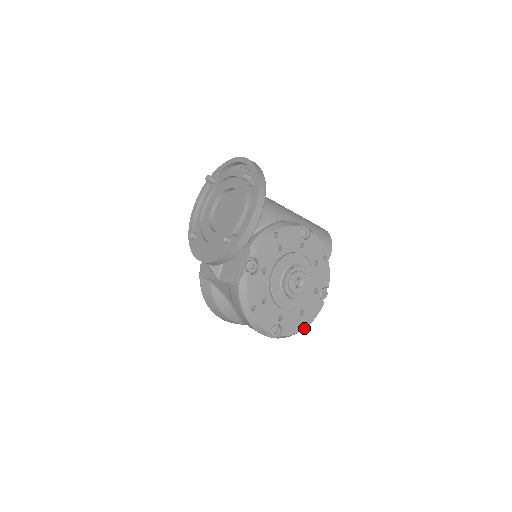
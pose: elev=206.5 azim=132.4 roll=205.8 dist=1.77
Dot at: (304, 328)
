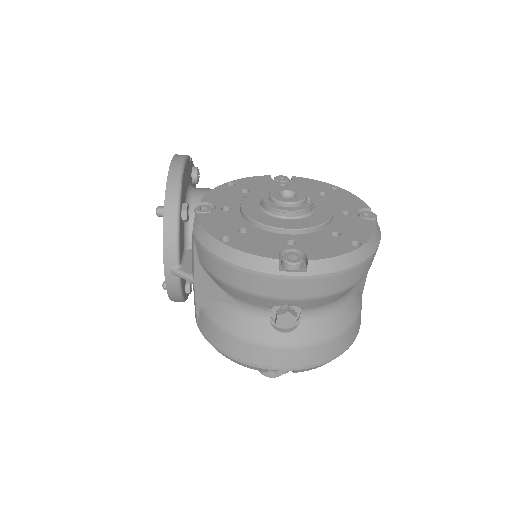
Dot at: (356, 248)
